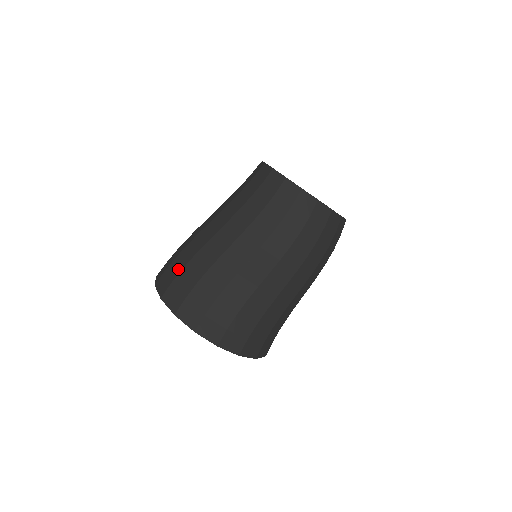
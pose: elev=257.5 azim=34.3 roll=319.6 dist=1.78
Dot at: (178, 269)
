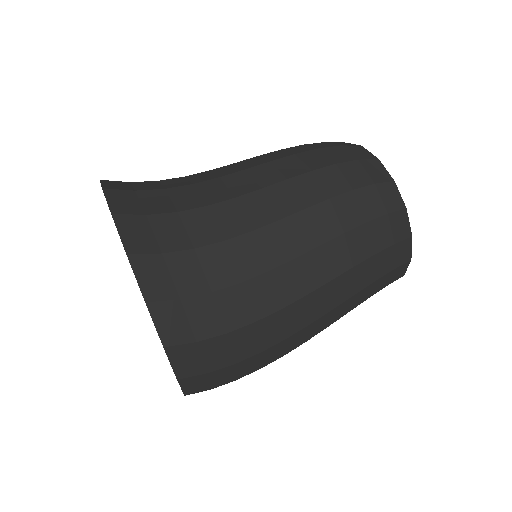
Dot at: occluded
